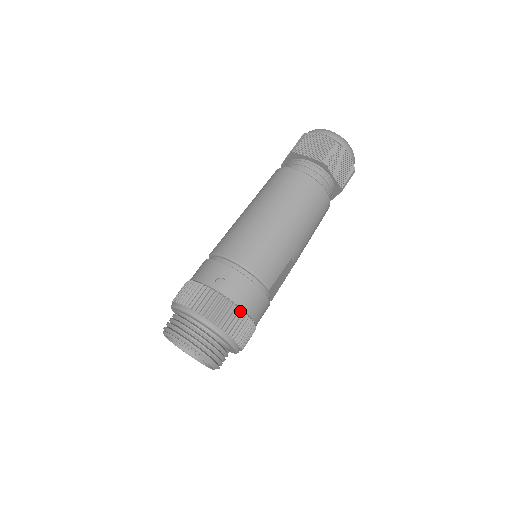
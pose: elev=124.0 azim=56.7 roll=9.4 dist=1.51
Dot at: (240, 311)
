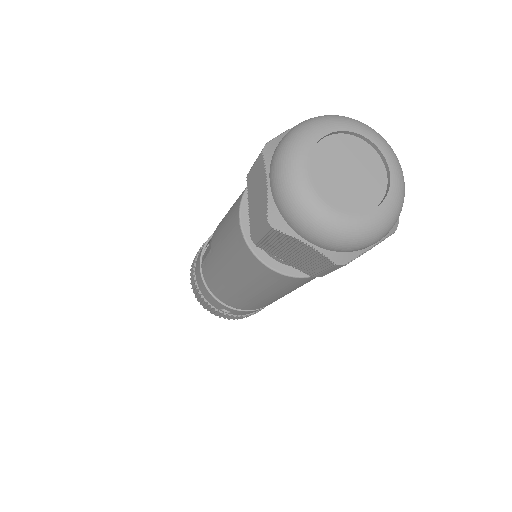
Dot at: (255, 312)
